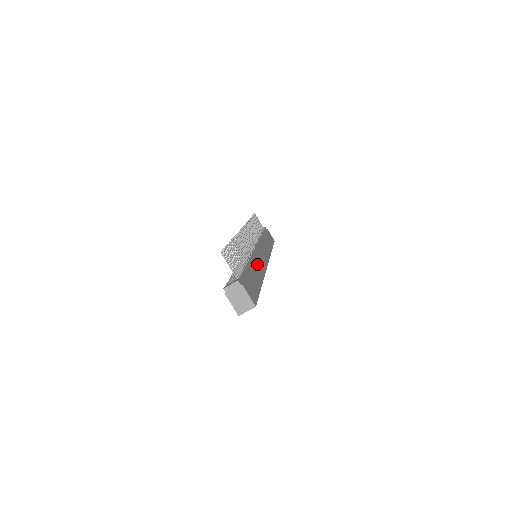
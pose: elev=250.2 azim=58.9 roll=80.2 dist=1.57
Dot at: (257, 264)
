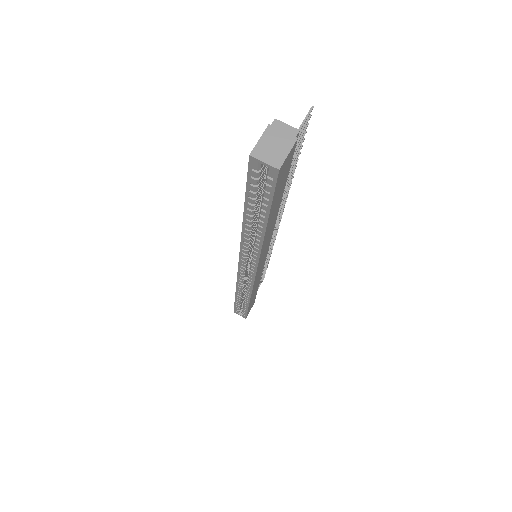
Dot at: (271, 231)
